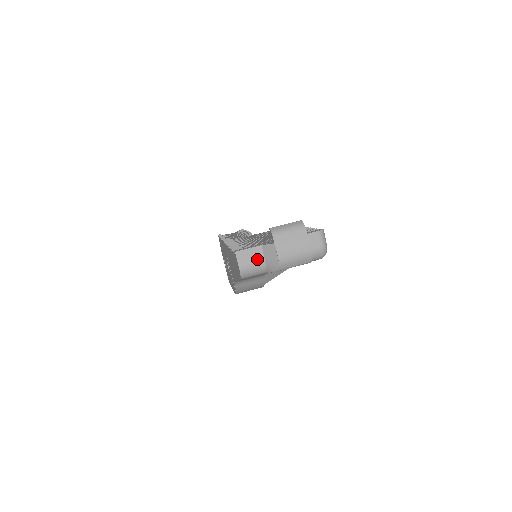
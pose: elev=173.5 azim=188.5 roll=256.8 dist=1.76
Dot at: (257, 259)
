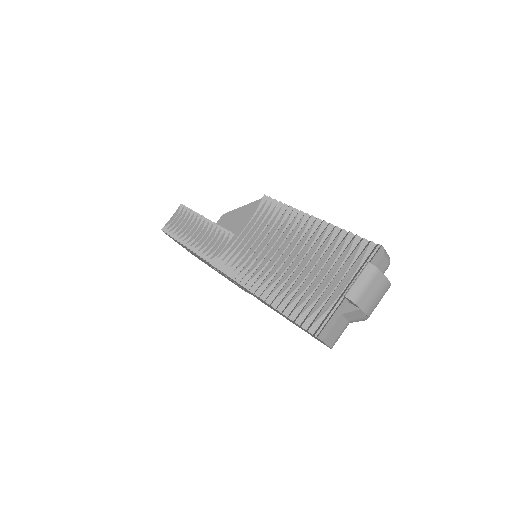
Dot at: (342, 327)
